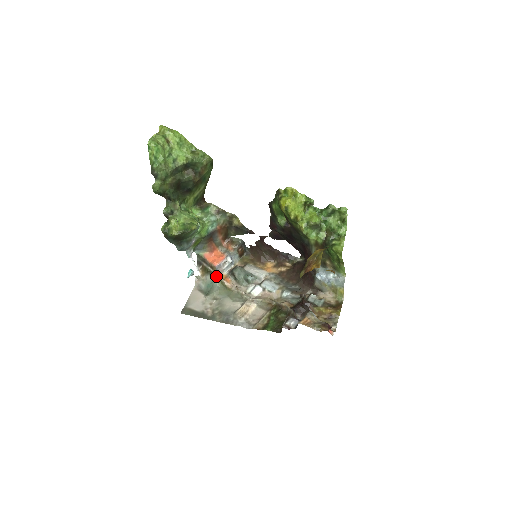
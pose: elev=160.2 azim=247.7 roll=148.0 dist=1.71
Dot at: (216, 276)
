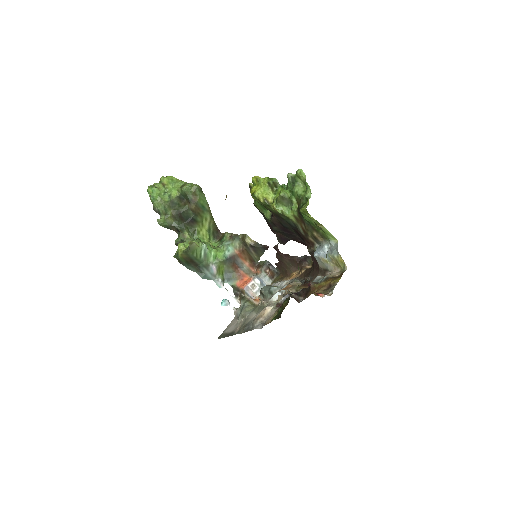
Dot at: (246, 299)
